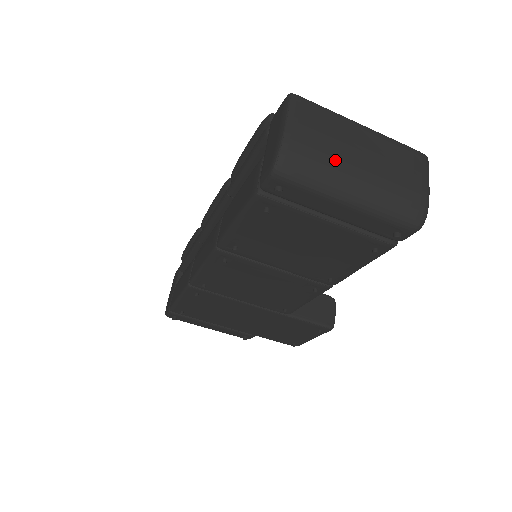
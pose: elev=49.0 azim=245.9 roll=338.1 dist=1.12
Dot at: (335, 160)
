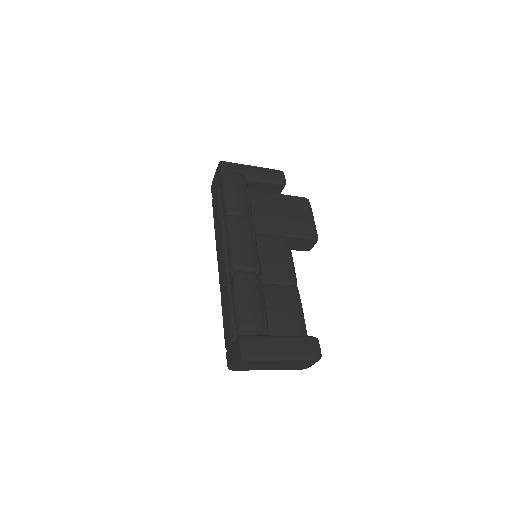
Dot at: occluded
